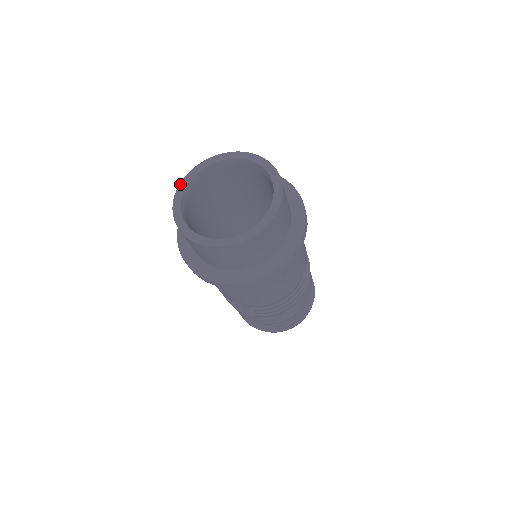
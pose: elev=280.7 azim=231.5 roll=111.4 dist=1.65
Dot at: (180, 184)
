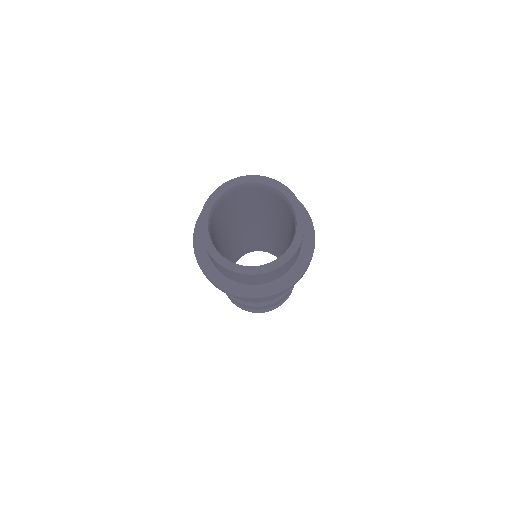
Dot at: (227, 182)
